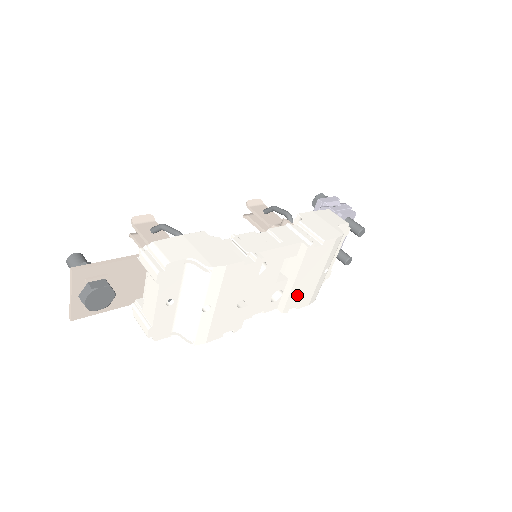
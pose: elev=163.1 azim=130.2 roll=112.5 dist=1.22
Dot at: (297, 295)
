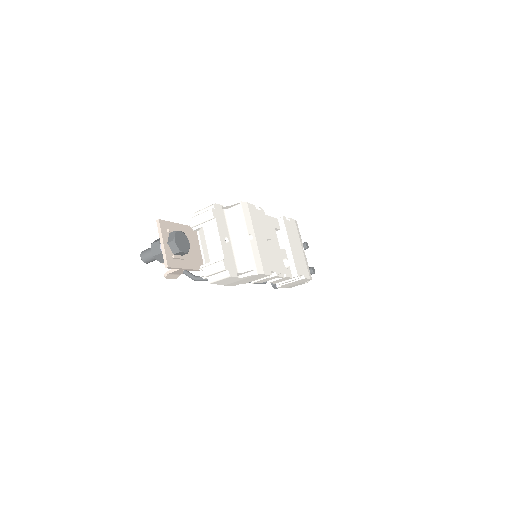
Dot at: (298, 262)
